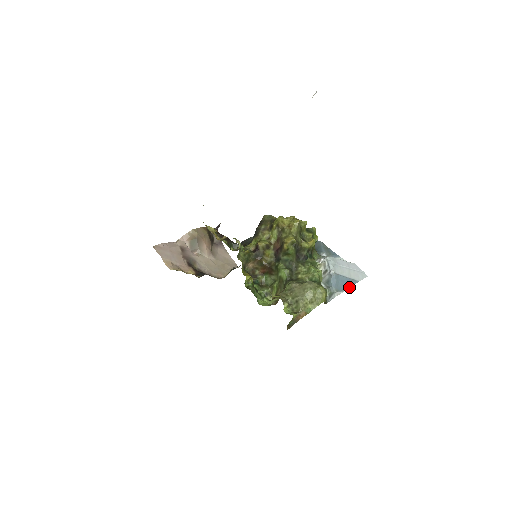
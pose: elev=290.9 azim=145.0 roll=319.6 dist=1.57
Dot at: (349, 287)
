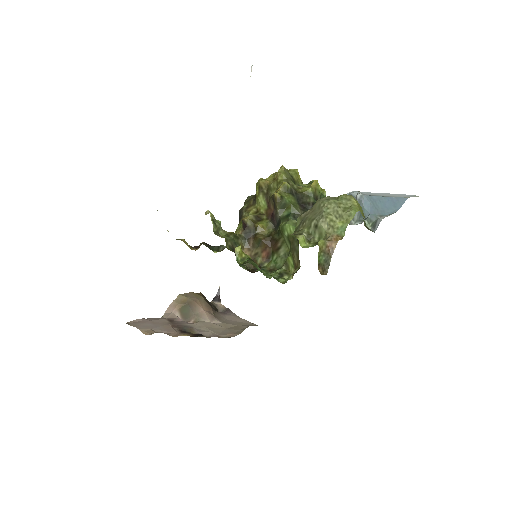
Dot at: (397, 209)
